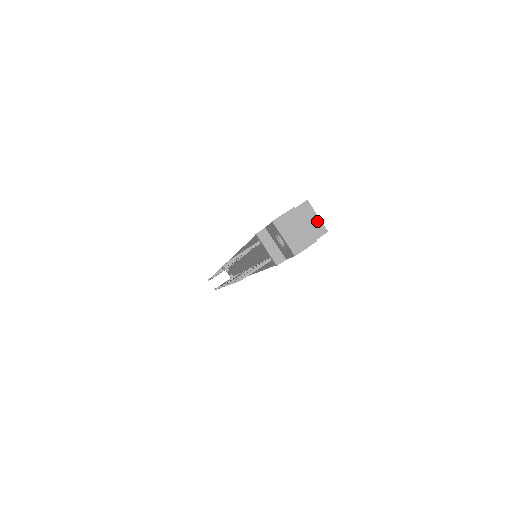
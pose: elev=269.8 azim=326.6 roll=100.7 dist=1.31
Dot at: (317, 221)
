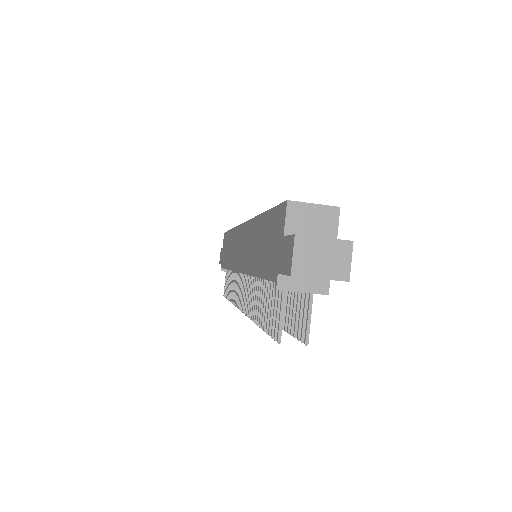
Dot at: (319, 210)
